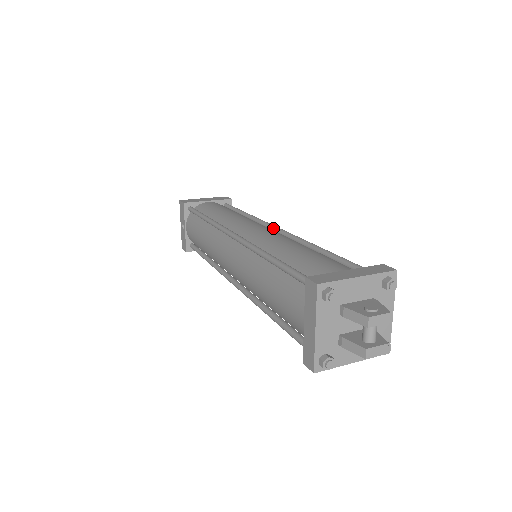
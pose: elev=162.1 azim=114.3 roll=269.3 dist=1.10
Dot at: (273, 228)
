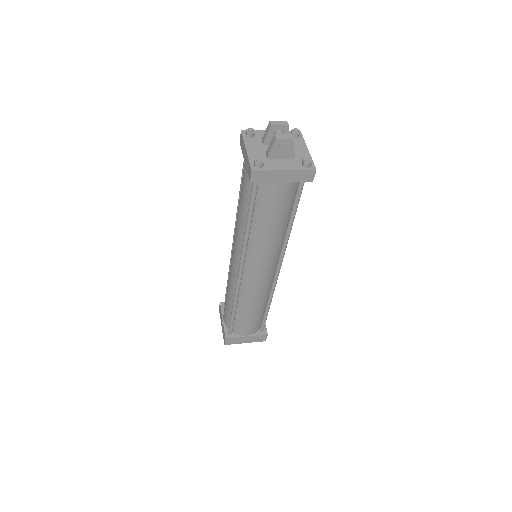
Dot at: occluded
